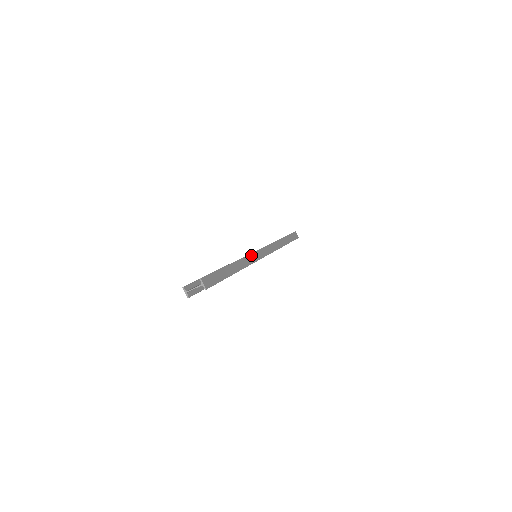
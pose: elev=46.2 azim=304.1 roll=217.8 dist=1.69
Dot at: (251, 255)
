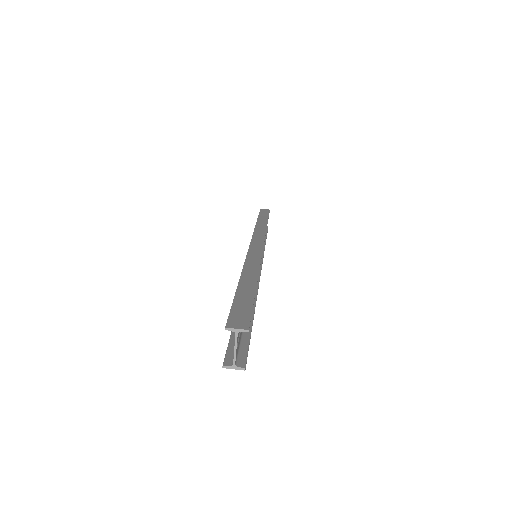
Dot at: (249, 256)
